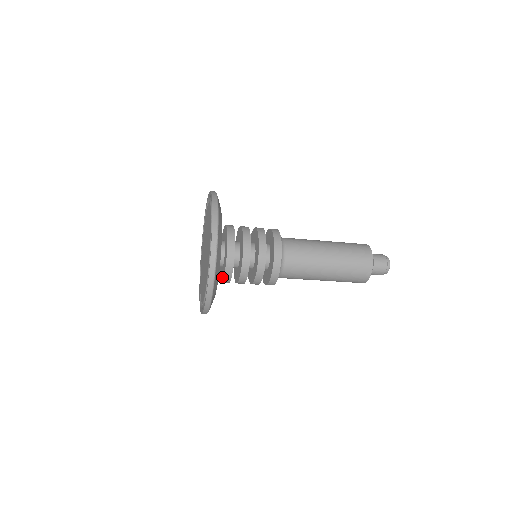
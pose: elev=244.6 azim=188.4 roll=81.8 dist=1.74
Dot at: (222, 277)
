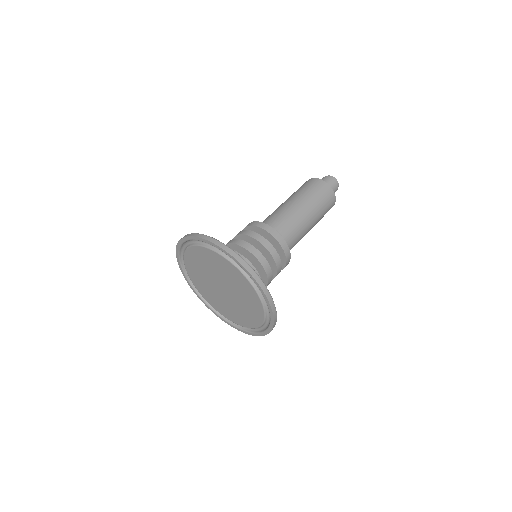
Dot at: occluded
